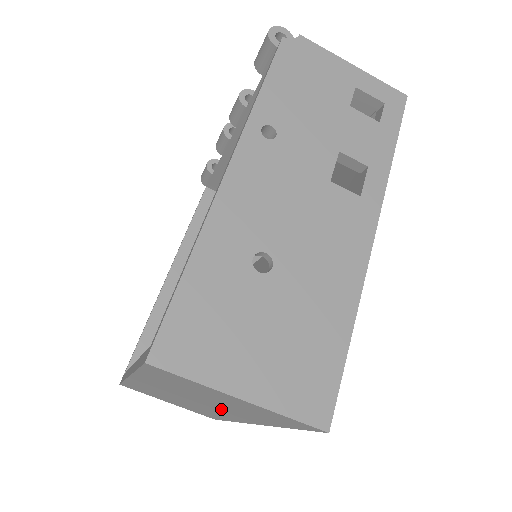
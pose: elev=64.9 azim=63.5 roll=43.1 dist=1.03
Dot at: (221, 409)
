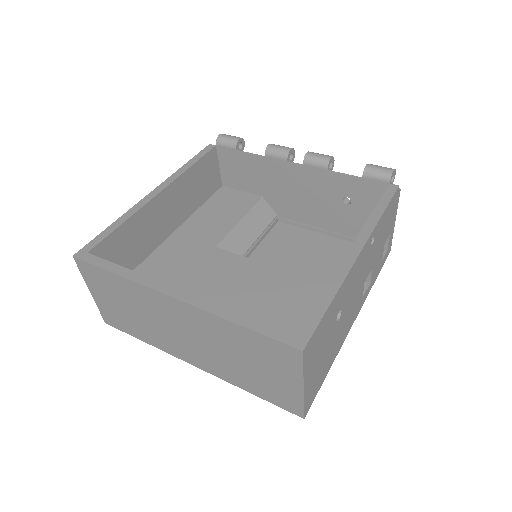
Dot at: (208, 354)
